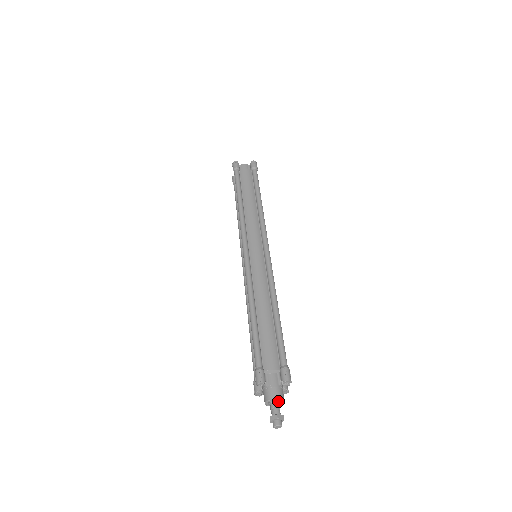
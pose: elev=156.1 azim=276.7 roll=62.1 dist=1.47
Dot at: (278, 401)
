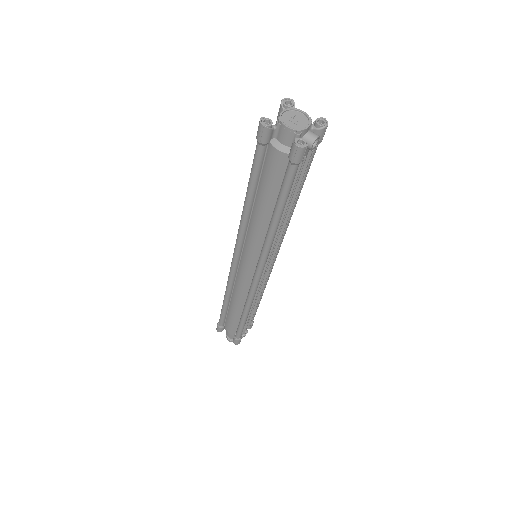
Dot at: occluded
